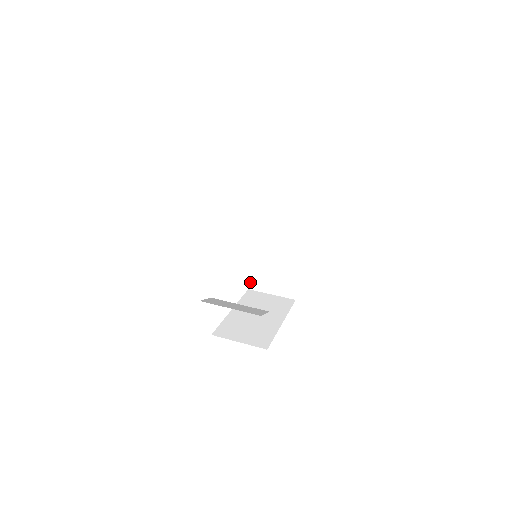
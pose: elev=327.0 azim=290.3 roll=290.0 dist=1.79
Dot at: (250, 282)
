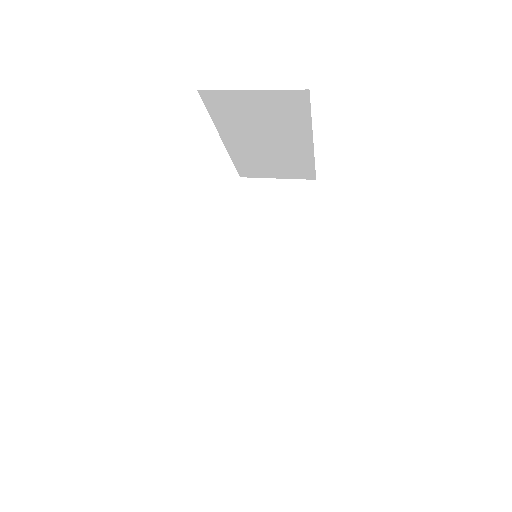
Dot at: (220, 372)
